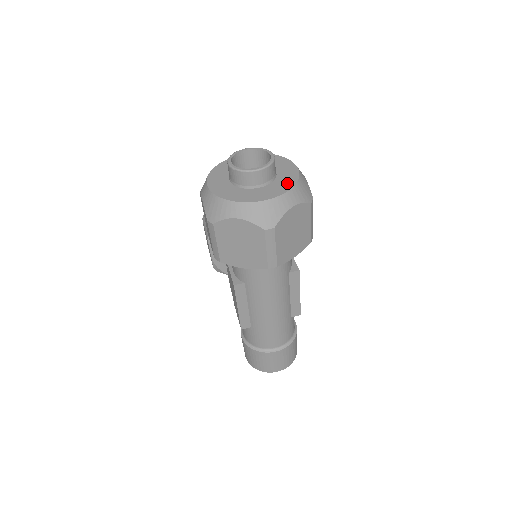
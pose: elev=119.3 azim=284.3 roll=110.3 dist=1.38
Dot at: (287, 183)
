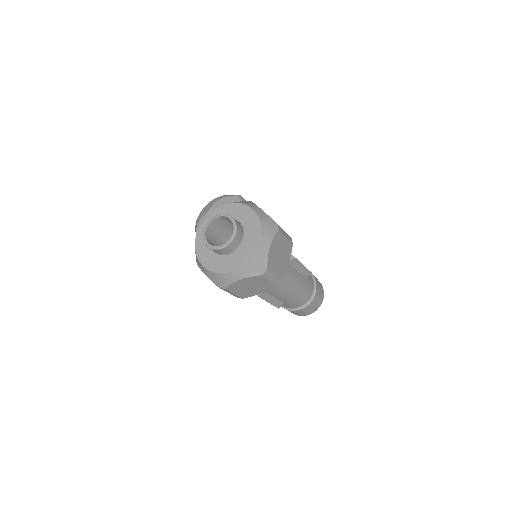
Dot at: (255, 232)
